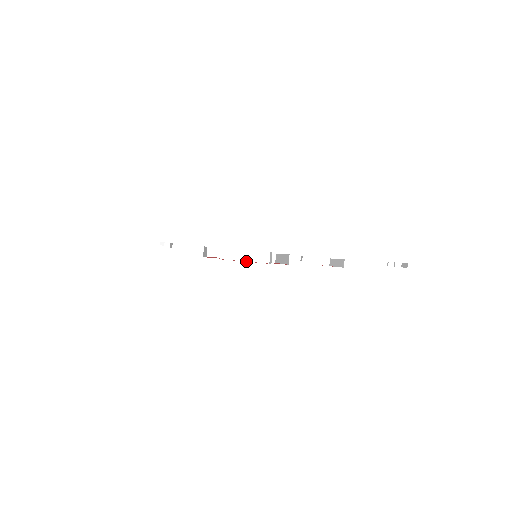
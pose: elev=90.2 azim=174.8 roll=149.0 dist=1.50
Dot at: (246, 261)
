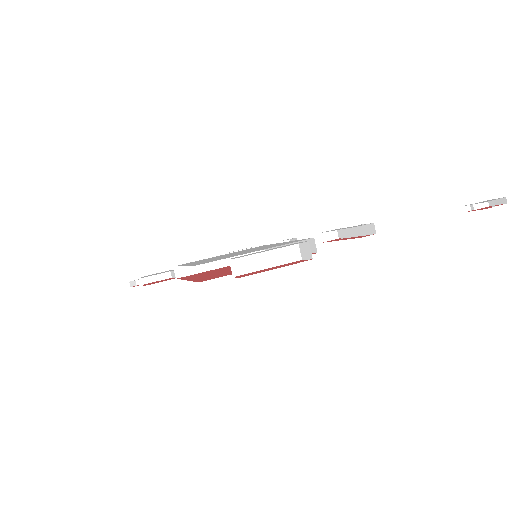
Dot at: (270, 267)
